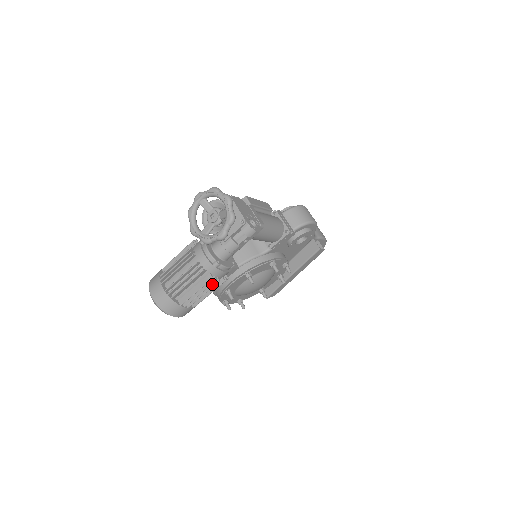
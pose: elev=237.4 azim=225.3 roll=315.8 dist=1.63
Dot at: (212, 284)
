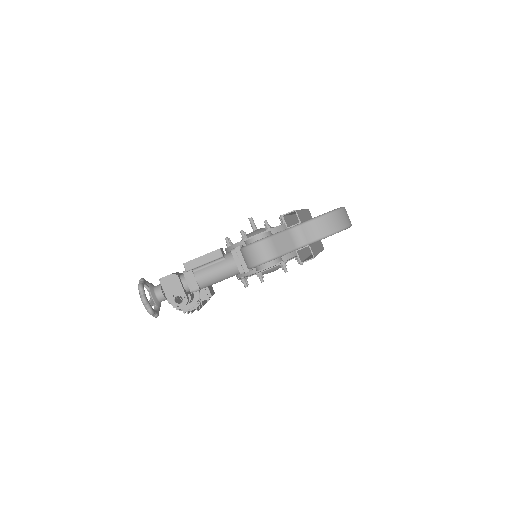
Dot at: occluded
